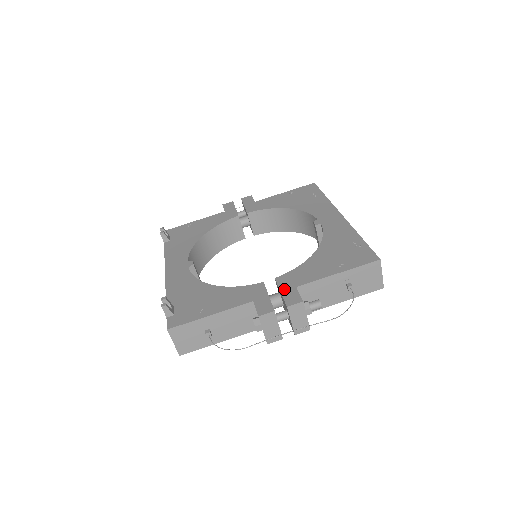
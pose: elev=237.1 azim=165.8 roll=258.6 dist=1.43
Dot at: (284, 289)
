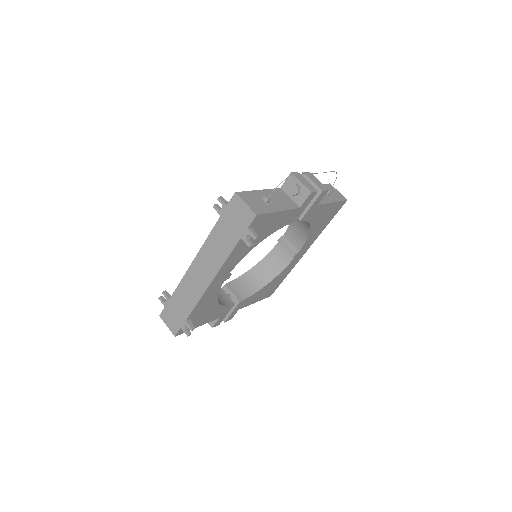
Dot at: occluded
